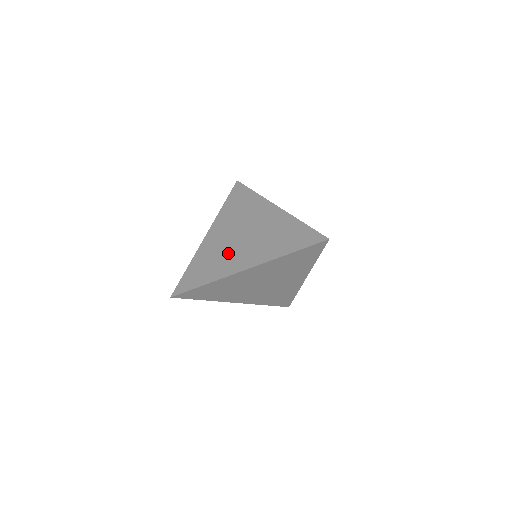
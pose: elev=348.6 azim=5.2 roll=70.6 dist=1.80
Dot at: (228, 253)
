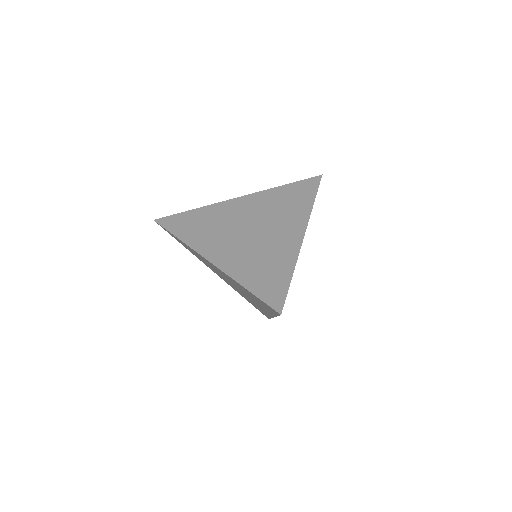
Dot at: (264, 246)
